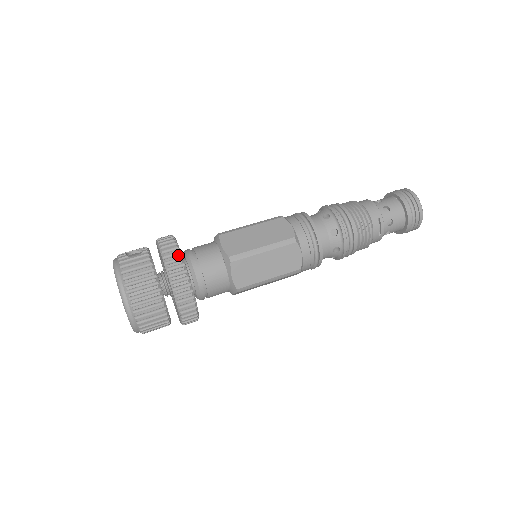
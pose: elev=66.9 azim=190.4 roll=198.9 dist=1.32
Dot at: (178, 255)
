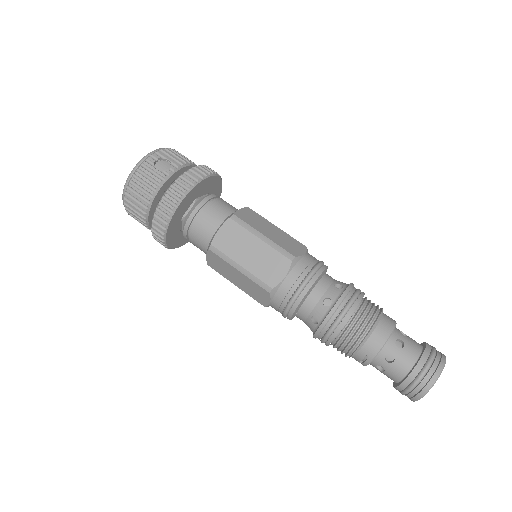
Dot at: (172, 206)
